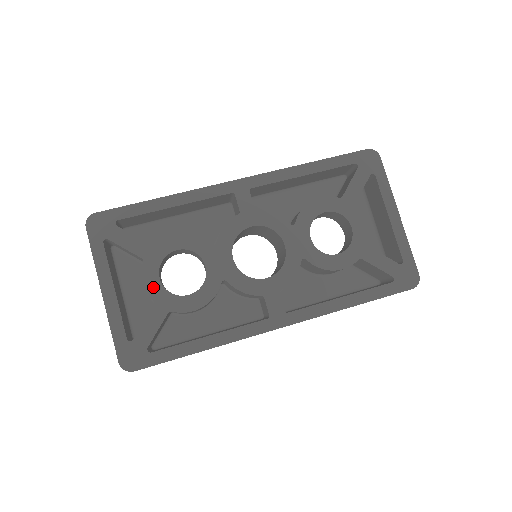
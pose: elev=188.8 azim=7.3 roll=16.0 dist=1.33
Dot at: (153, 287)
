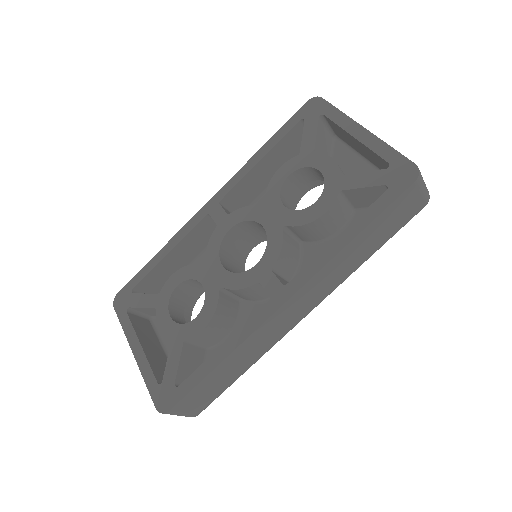
Dot at: (167, 327)
